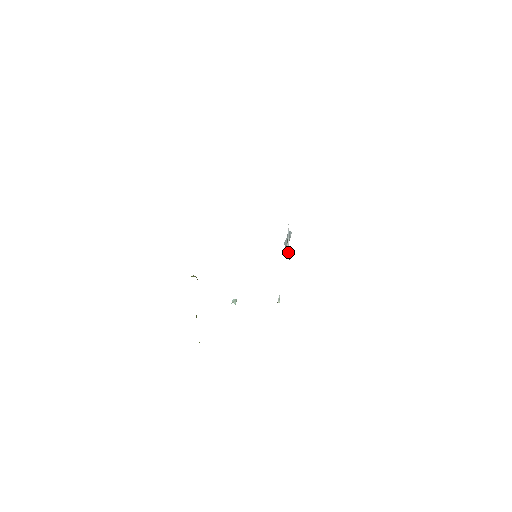
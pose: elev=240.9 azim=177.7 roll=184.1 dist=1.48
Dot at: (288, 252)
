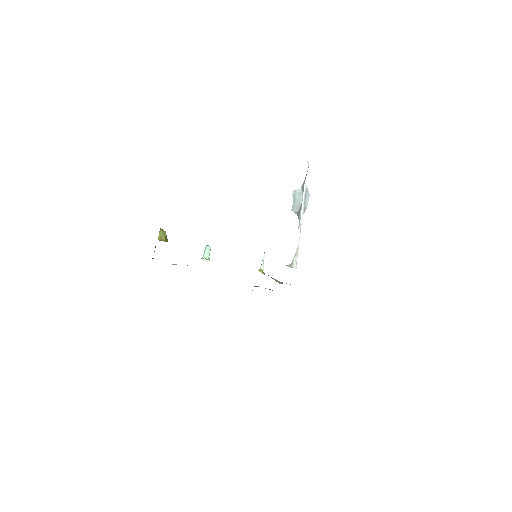
Dot at: occluded
